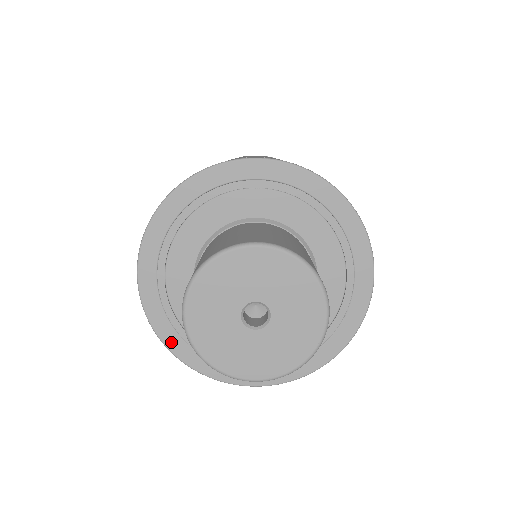
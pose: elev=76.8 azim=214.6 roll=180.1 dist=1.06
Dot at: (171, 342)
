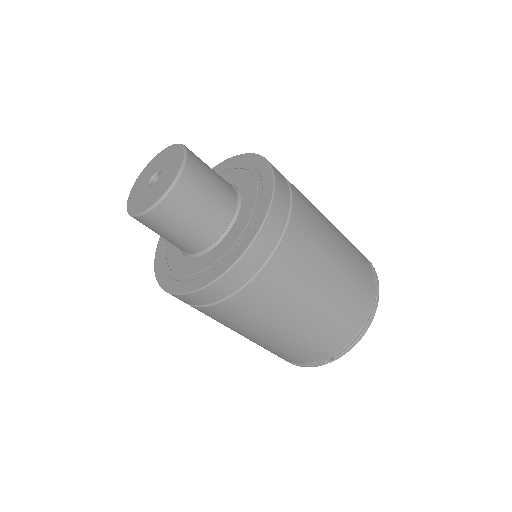
Dot at: (157, 259)
